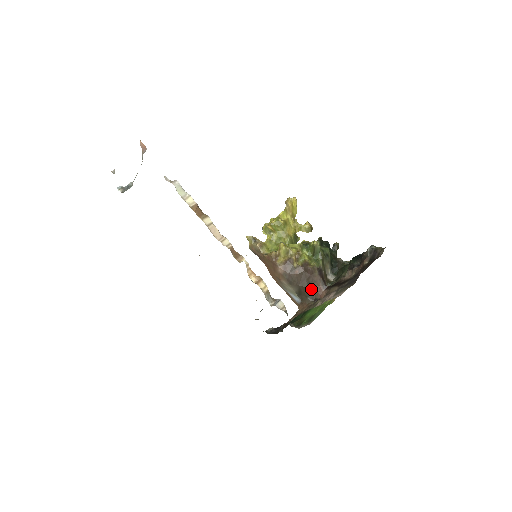
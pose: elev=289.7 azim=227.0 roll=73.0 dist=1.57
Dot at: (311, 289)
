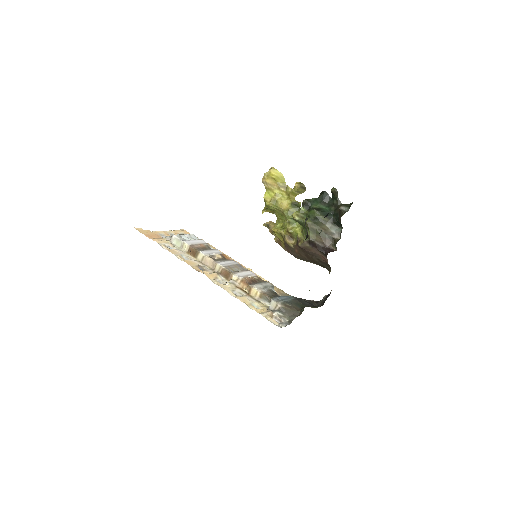
Dot at: (319, 260)
